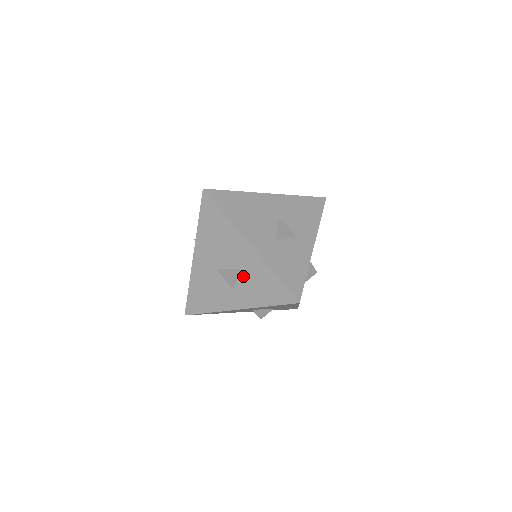
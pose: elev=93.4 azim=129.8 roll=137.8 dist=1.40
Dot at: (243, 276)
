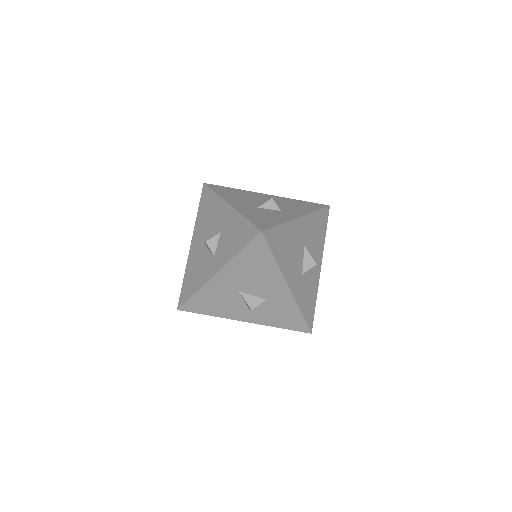
Dot at: (267, 304)
